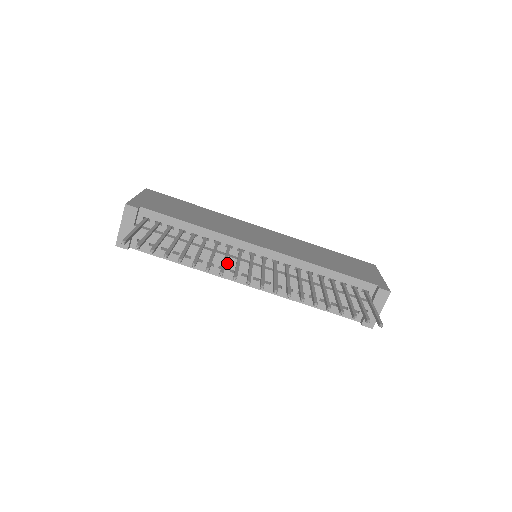
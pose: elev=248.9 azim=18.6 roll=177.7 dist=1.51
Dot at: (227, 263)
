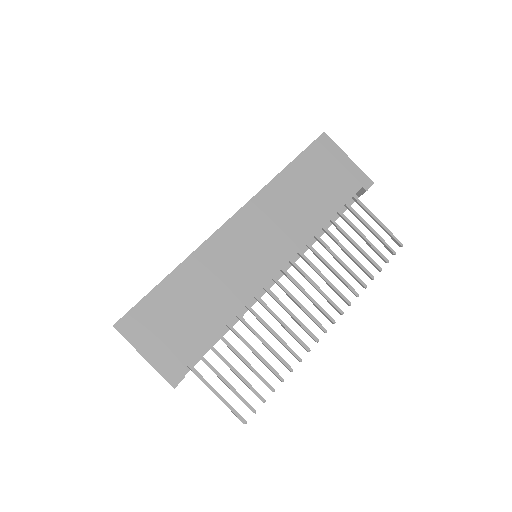
Dot at: occluded
